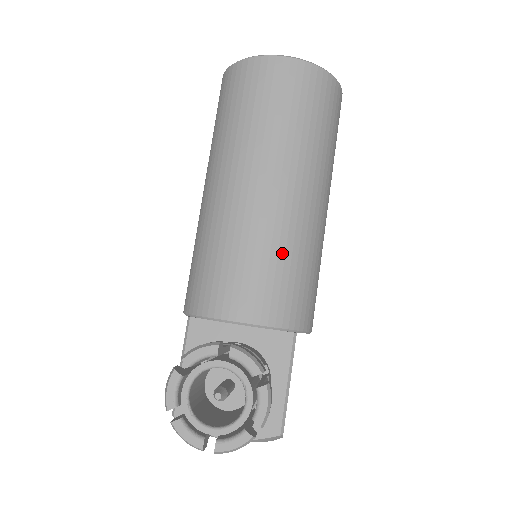
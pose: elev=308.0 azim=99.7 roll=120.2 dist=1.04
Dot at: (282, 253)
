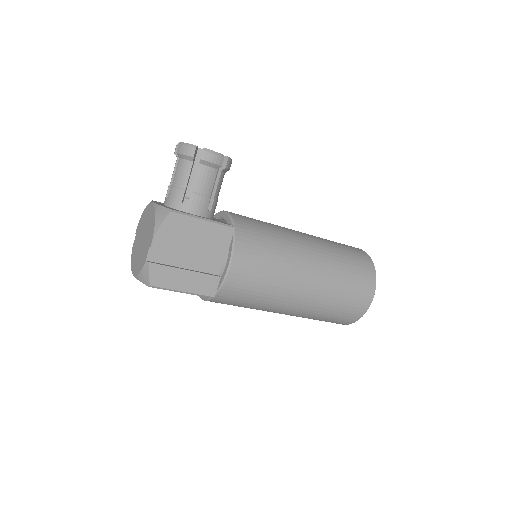
Dot at: (273, 229)
